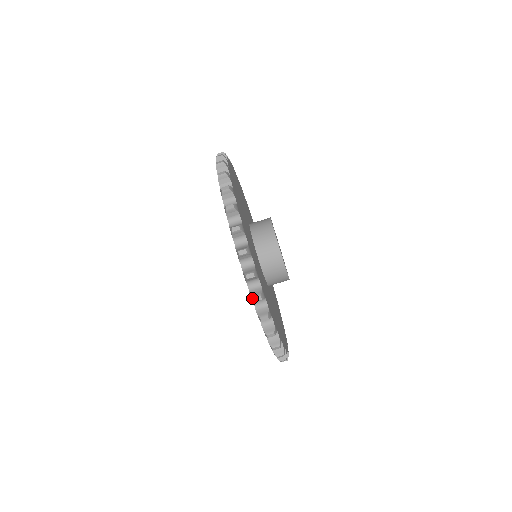
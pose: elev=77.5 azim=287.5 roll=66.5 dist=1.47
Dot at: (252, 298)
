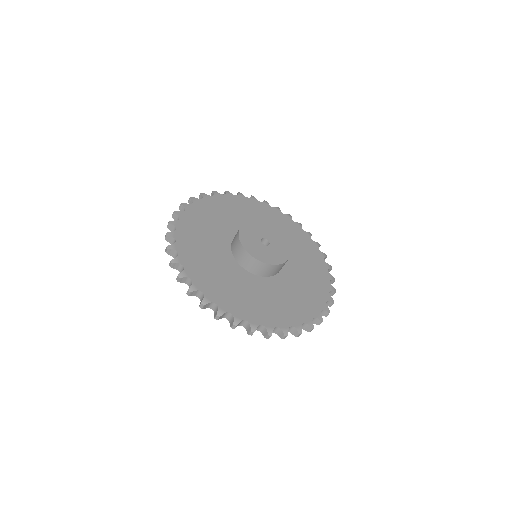
Dot at: (282, 338)
